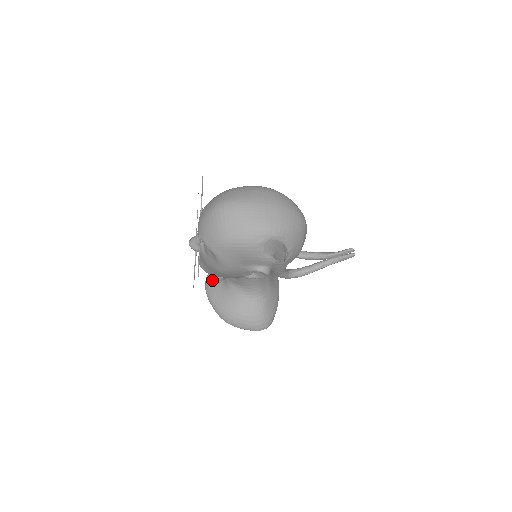
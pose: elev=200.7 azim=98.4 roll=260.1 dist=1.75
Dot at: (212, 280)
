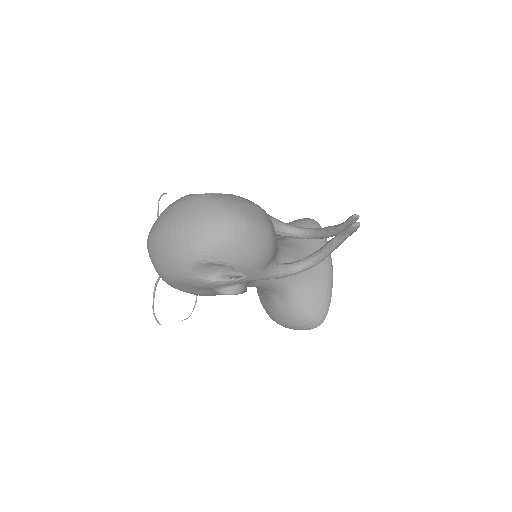
Dot at: occluded
